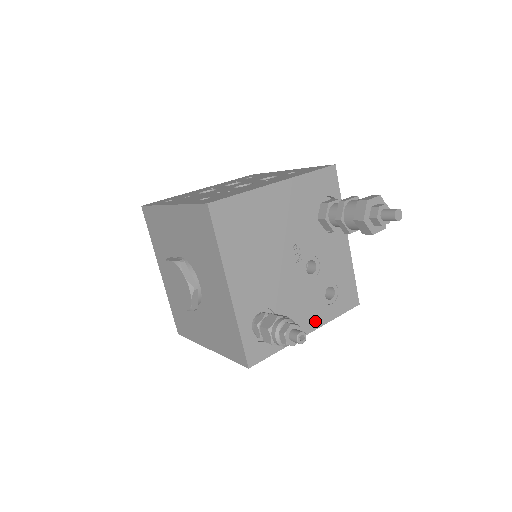
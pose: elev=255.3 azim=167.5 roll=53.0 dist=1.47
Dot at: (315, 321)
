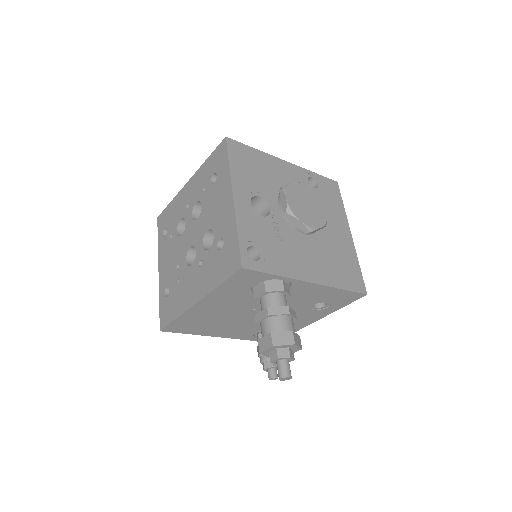
Dot at: (317, 317)
